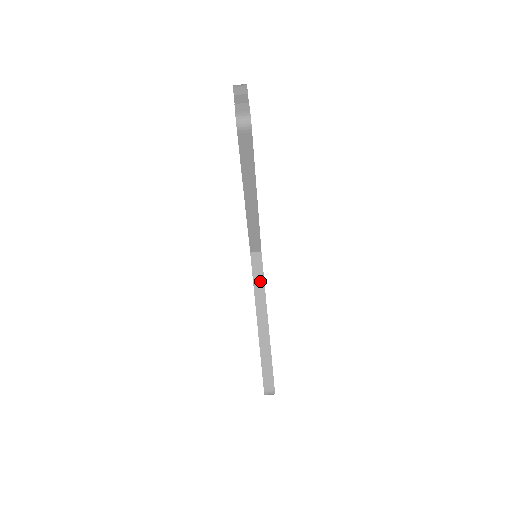
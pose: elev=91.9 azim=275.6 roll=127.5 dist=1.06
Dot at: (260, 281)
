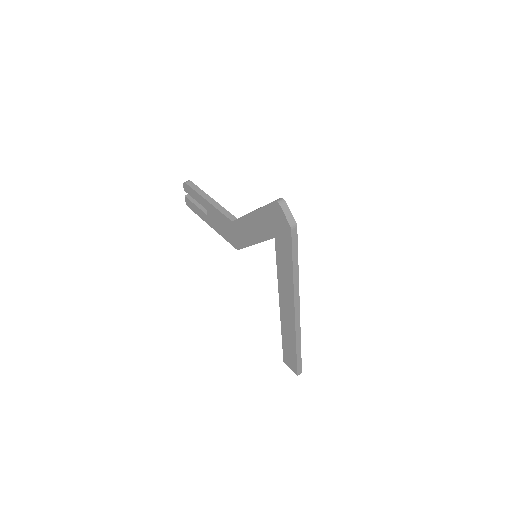
Dot at: occluded
